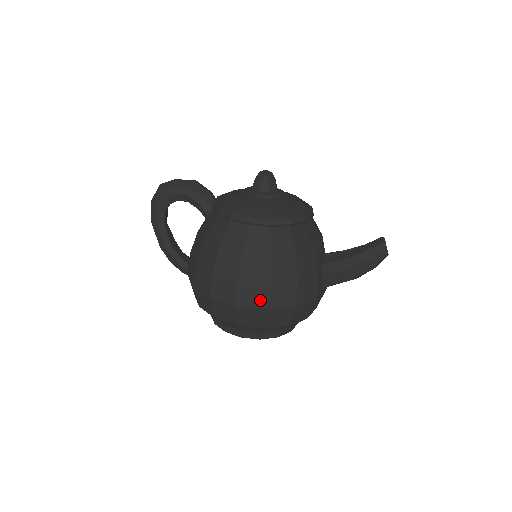
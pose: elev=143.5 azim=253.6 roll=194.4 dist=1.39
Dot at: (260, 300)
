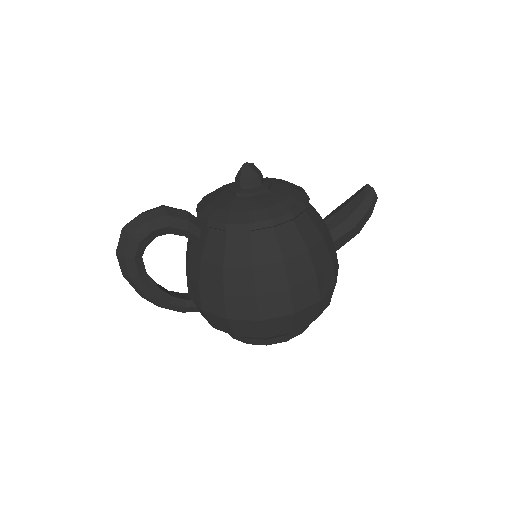
Dot at: (313, 296)
